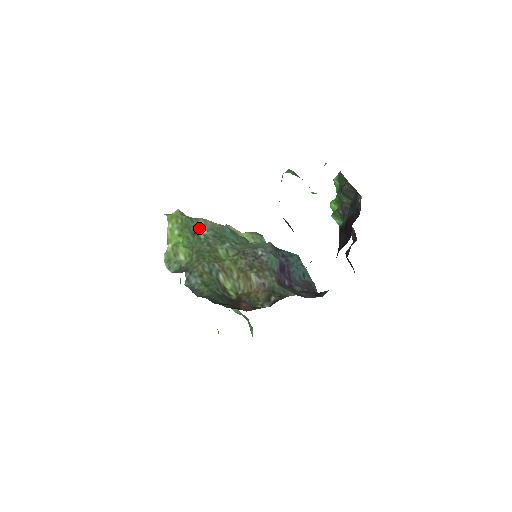
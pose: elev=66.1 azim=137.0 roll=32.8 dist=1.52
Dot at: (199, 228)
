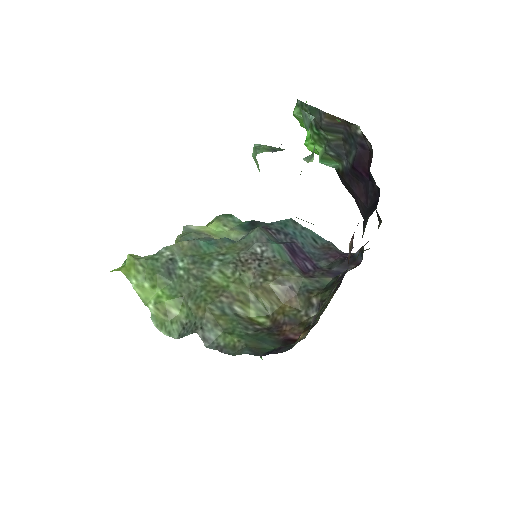
Dot at: (170, 264)
